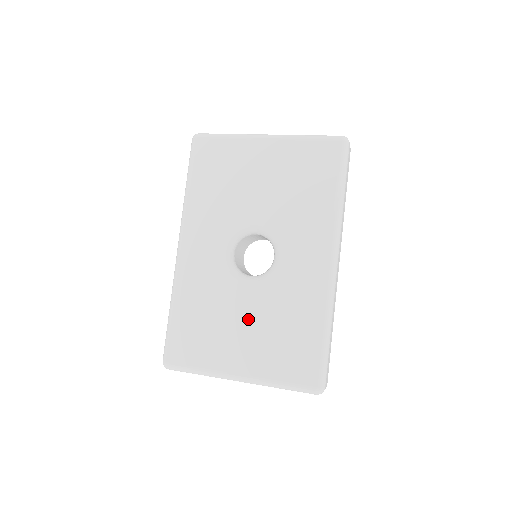
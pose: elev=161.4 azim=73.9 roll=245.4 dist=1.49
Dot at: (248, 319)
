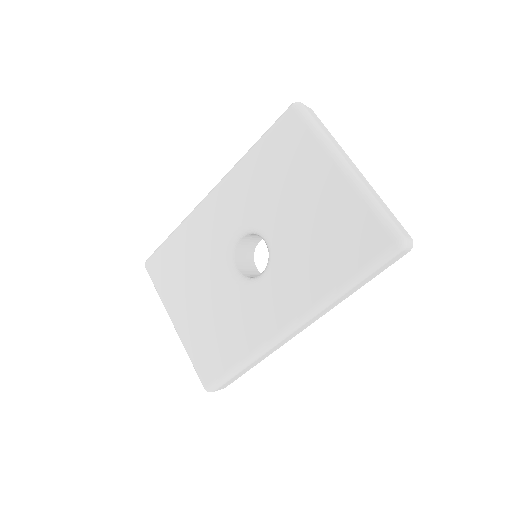
Dot at: (207, 296)
